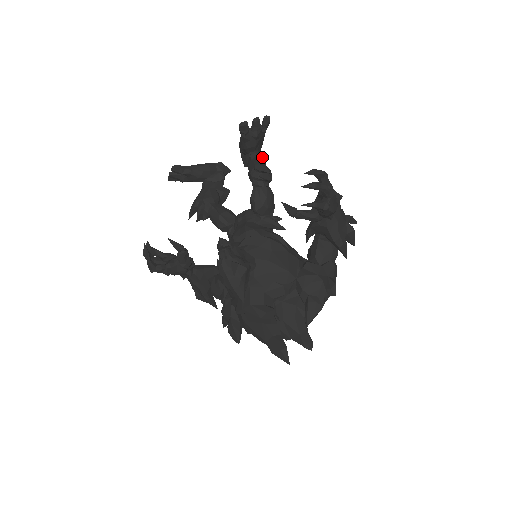
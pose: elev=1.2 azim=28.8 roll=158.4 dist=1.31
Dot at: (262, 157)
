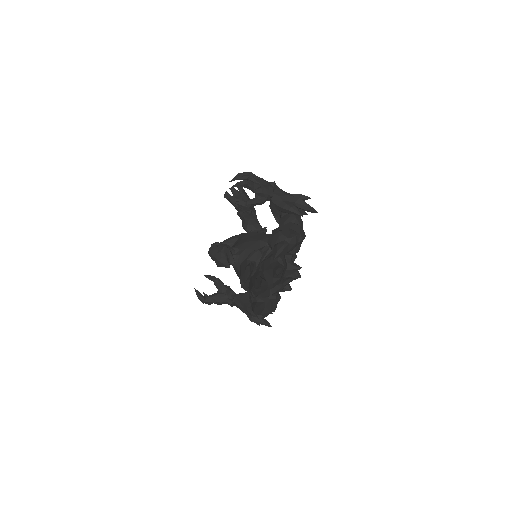
Dot at: occluded
